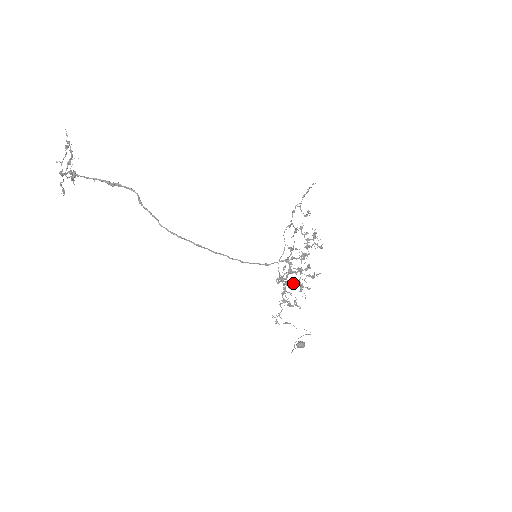
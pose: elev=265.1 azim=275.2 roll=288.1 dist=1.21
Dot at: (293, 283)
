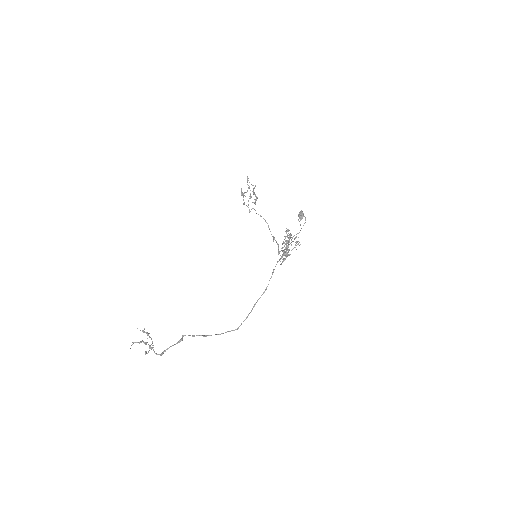
Dot at: occluded
